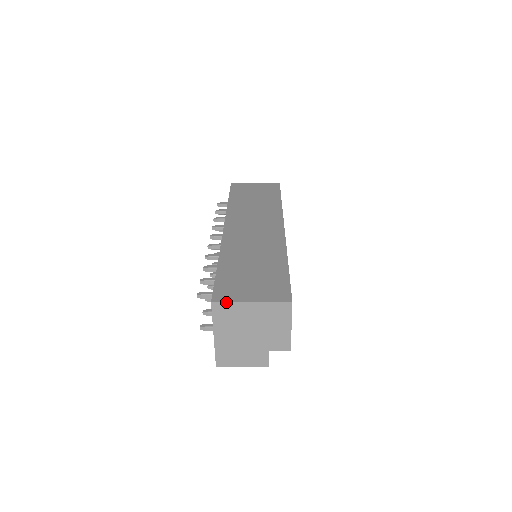
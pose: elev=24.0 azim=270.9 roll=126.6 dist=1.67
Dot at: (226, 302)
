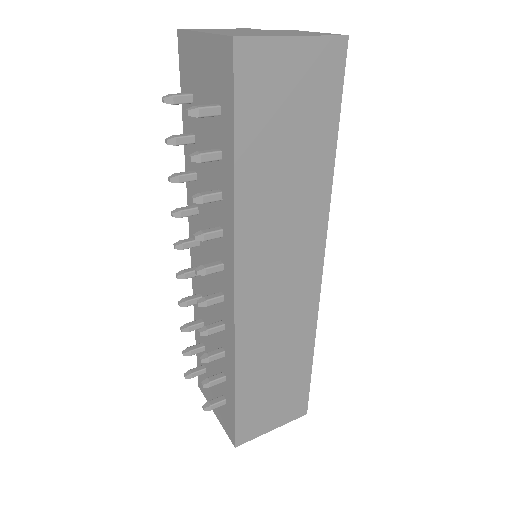
Dot at: occluded
